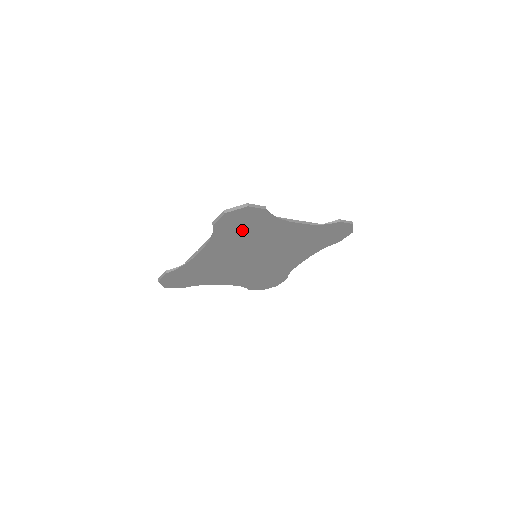
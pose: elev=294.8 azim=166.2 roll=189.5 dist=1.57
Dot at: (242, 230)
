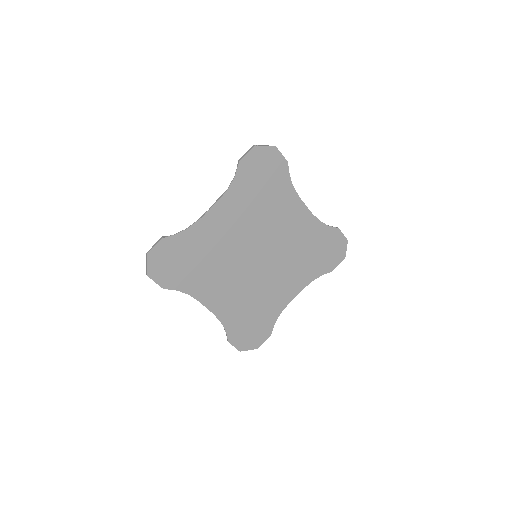
Dot at: (259, 188)
